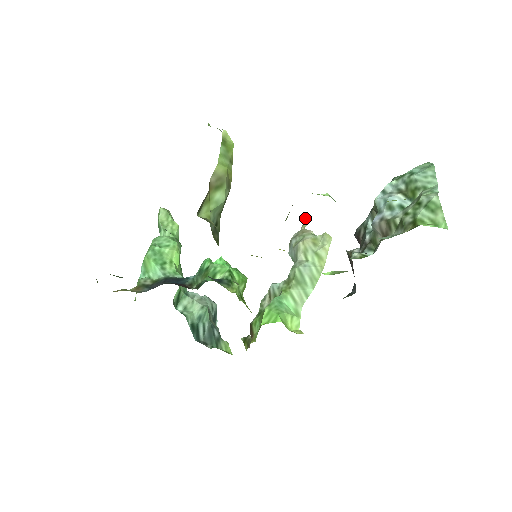
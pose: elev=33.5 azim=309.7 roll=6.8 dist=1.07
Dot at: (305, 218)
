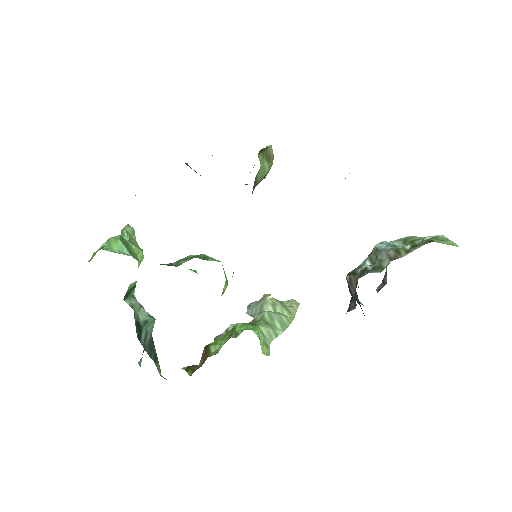
Dot at: (264, 295)
